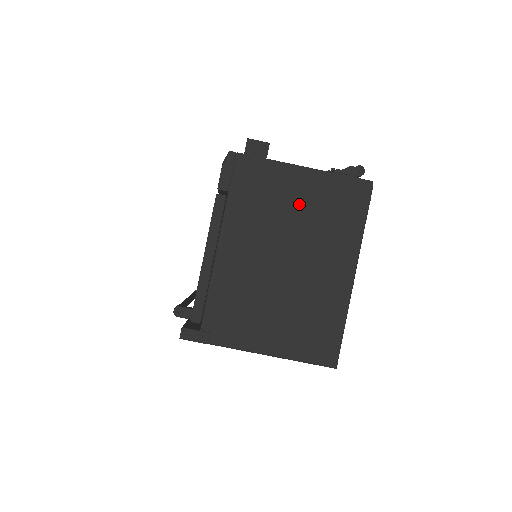
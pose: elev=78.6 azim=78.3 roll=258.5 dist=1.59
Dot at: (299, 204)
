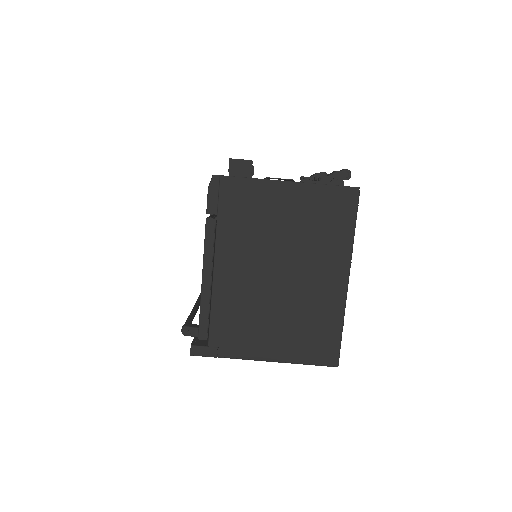
Dot at: (287, 219)
